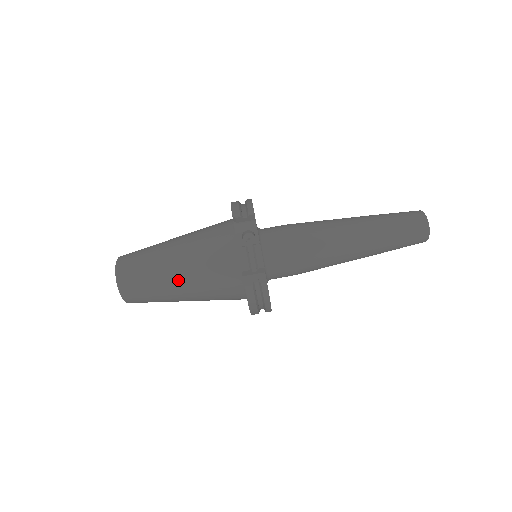
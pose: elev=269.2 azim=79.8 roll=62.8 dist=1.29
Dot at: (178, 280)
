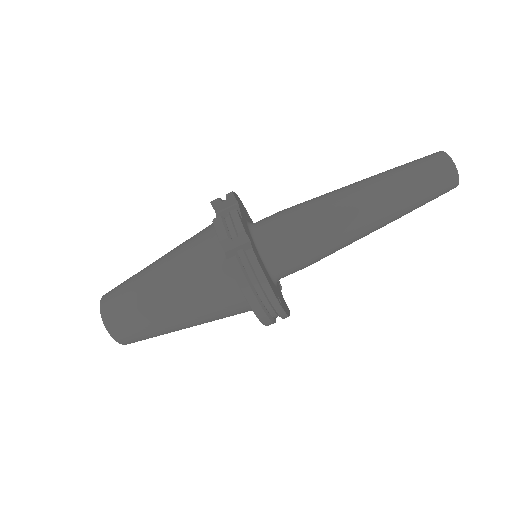
Dot at: (161, 287)
